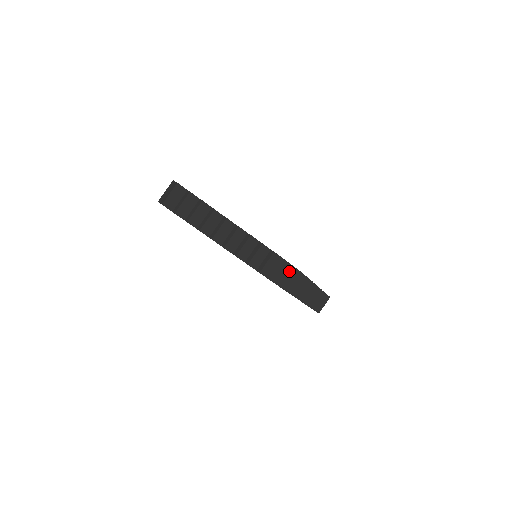
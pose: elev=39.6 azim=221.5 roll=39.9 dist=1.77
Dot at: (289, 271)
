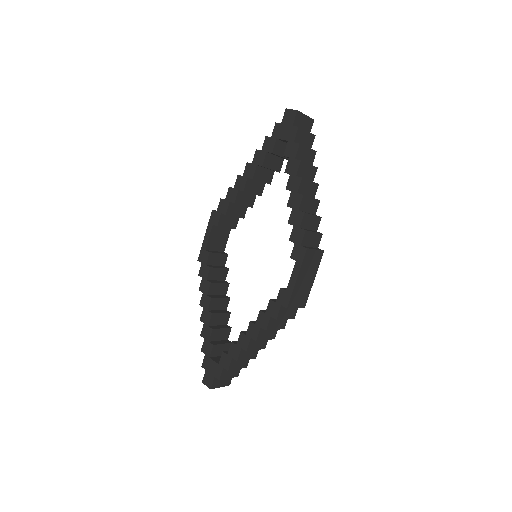
Dot at: (308, 284)
